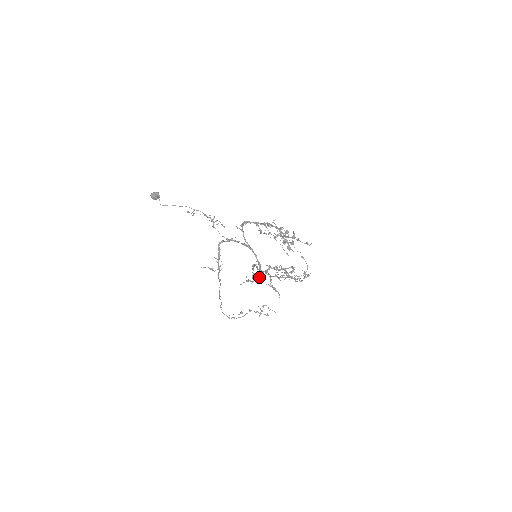
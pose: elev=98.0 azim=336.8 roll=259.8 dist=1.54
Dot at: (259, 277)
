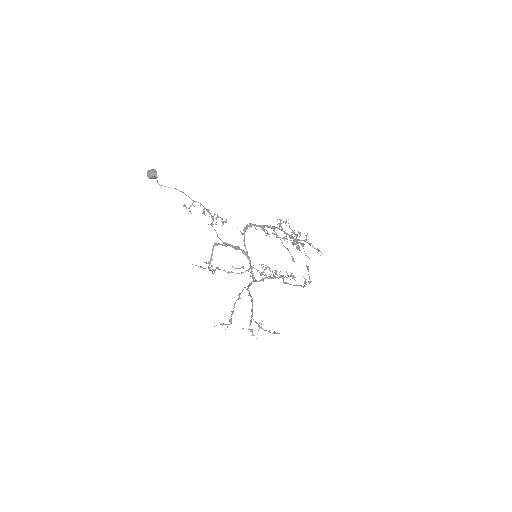
Dot at: occluded
